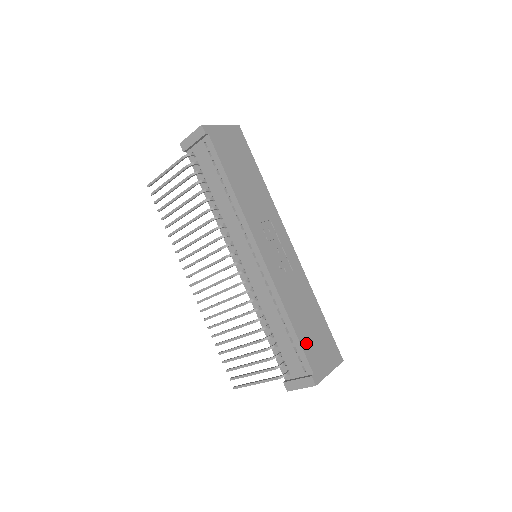
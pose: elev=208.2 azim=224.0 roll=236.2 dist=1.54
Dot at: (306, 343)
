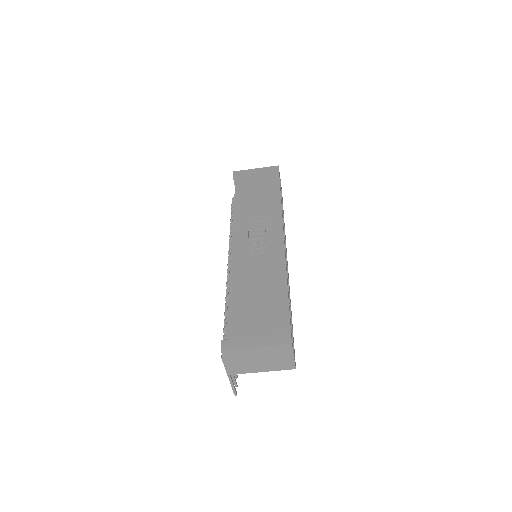
Dot at: (237, 313)
